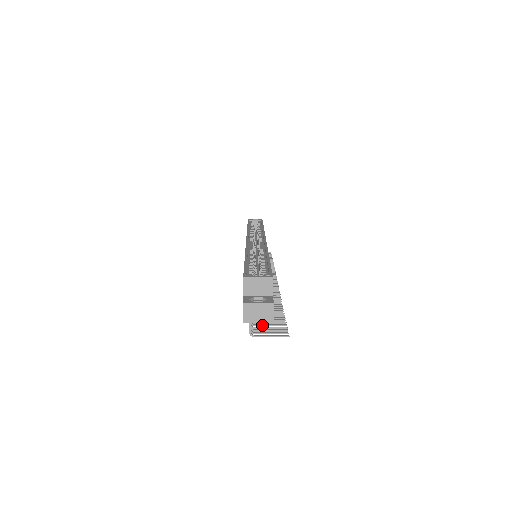
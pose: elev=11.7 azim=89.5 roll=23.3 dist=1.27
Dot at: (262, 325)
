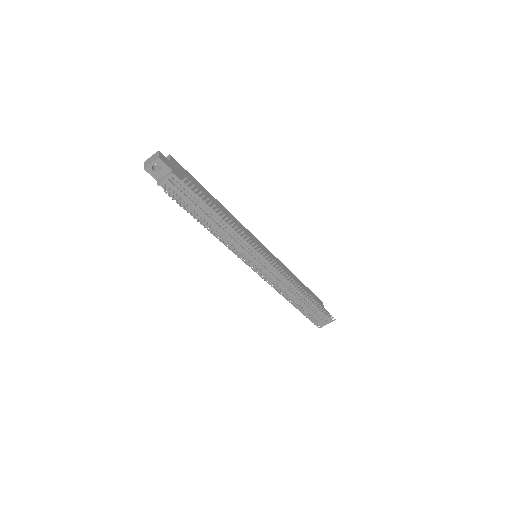
Dot at: (187, 202)
